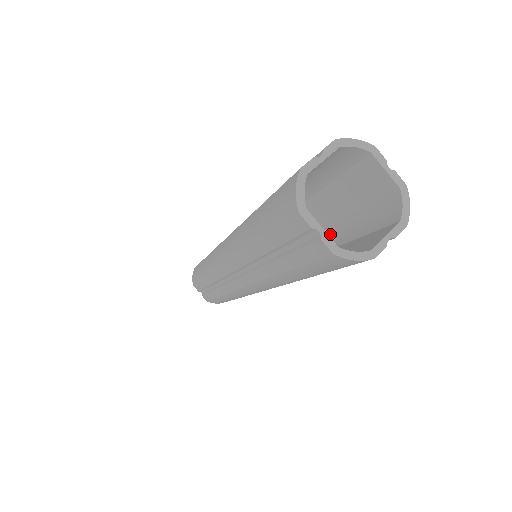
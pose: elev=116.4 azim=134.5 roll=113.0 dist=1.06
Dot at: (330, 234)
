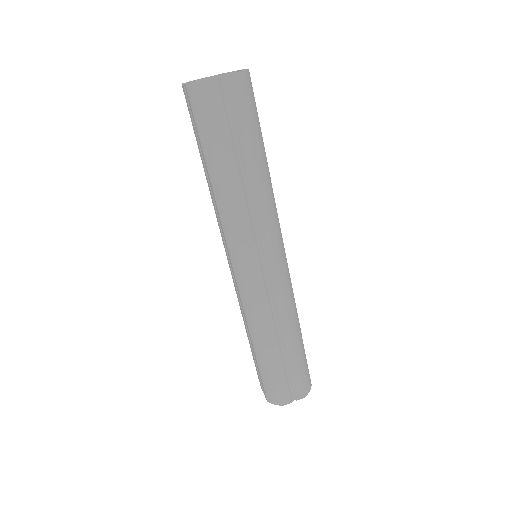
Dot at: occluded
